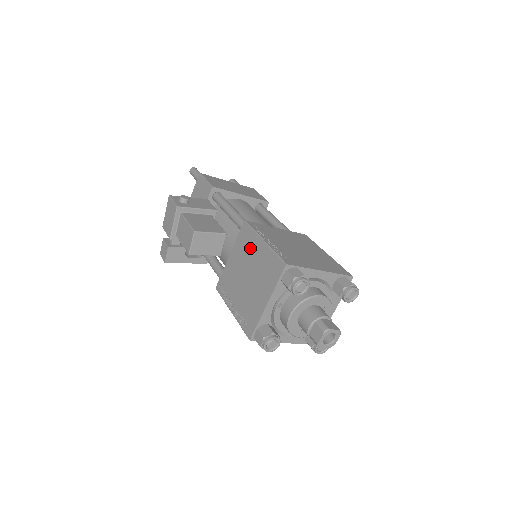
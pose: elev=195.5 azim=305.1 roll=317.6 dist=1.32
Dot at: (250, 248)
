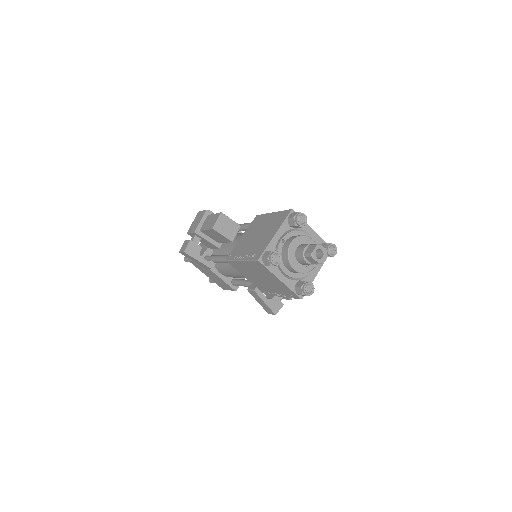
Dot at: (261, 222)
